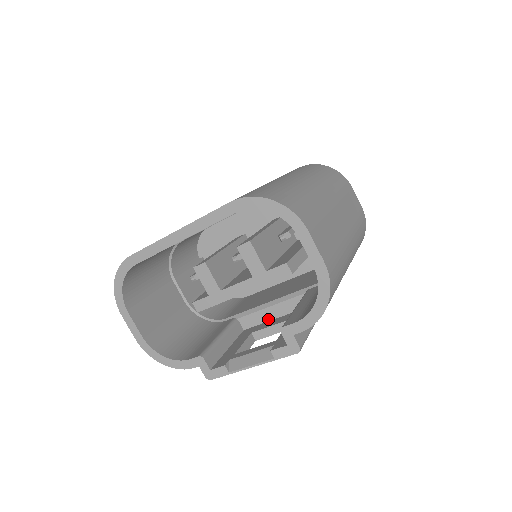
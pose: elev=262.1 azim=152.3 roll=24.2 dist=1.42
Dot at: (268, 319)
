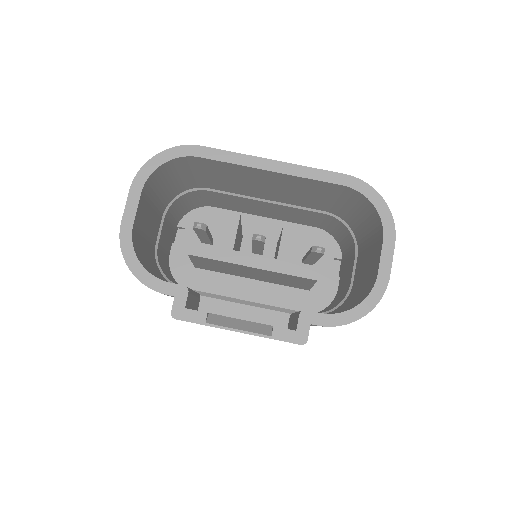
Dot at: (234, 315)
